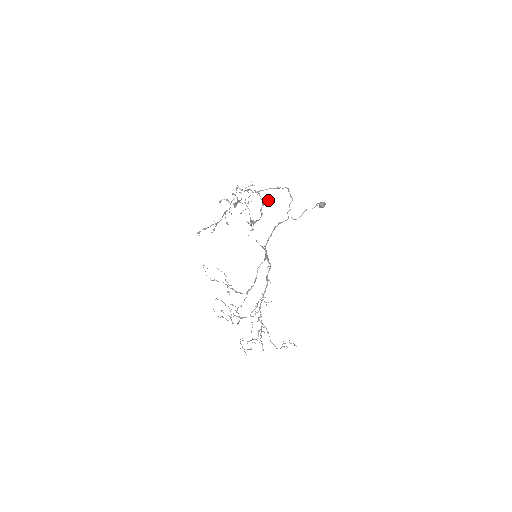
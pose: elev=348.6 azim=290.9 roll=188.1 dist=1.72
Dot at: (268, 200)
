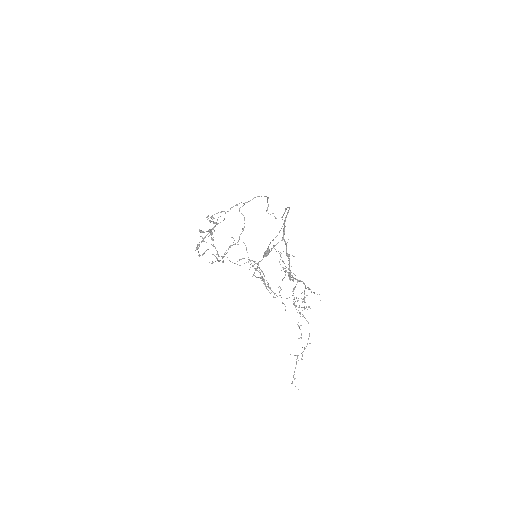
Dot at: (218, 254)
